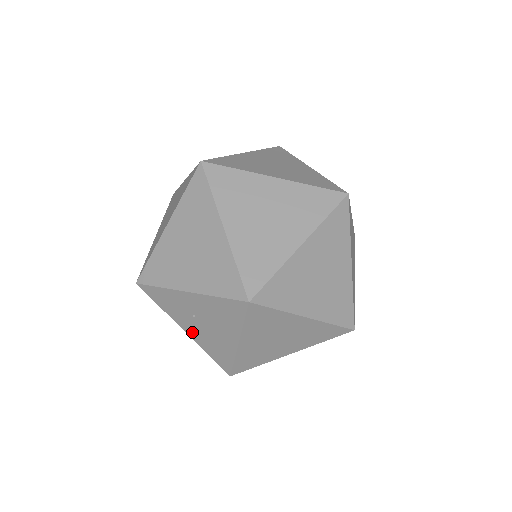
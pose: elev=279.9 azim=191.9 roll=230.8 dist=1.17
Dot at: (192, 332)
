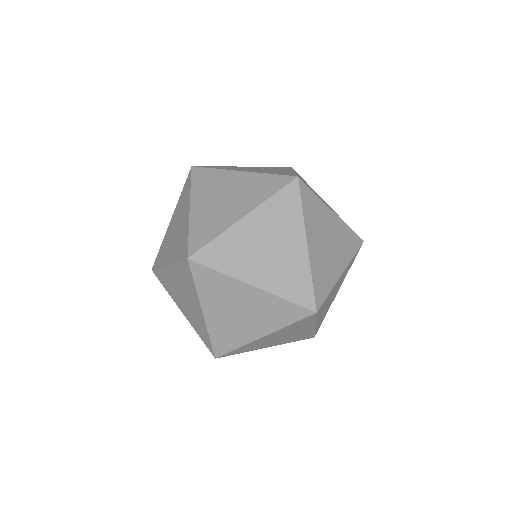
Dot at: occluded
